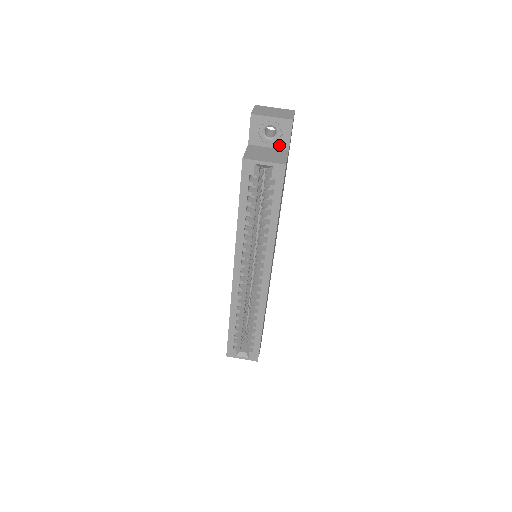
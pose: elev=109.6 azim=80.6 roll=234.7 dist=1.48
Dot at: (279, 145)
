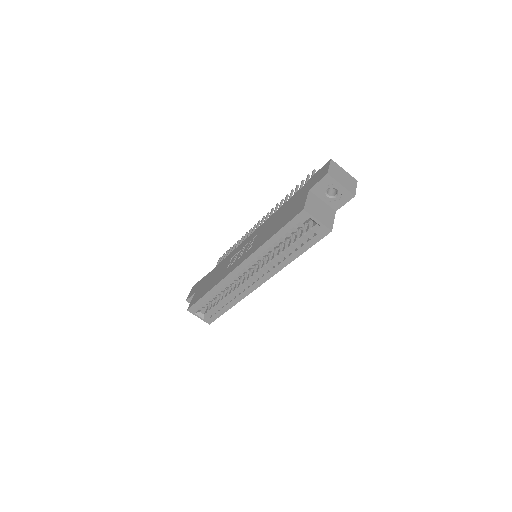
Dot at: (332, 204)
